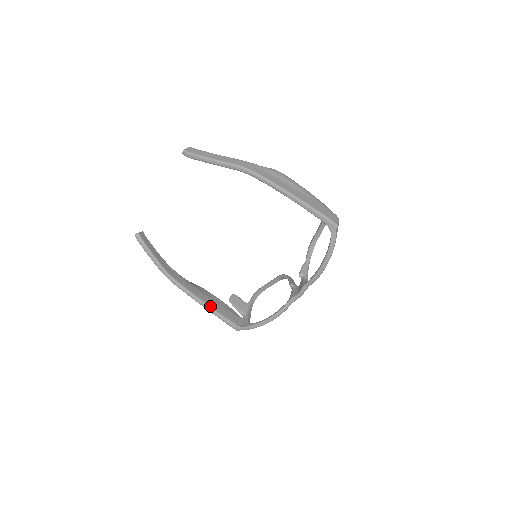
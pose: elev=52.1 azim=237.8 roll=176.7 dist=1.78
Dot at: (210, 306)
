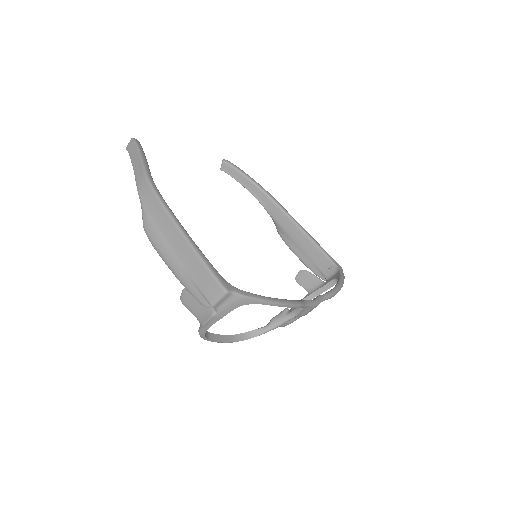
Dot at: occluded
